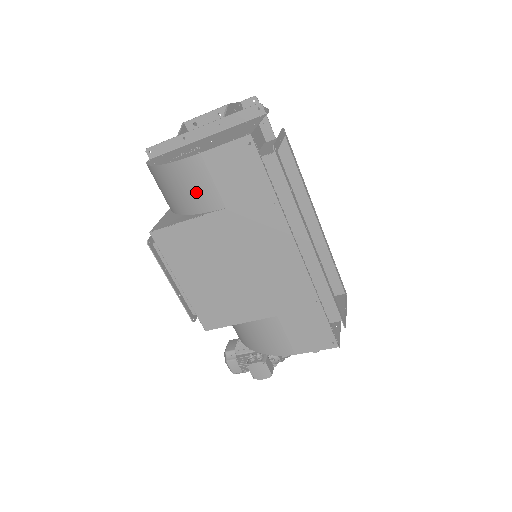
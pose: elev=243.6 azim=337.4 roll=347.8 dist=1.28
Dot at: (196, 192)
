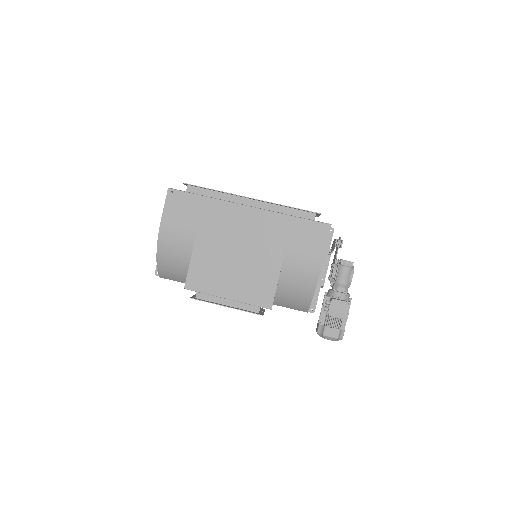
Dot at: (180, 242)
